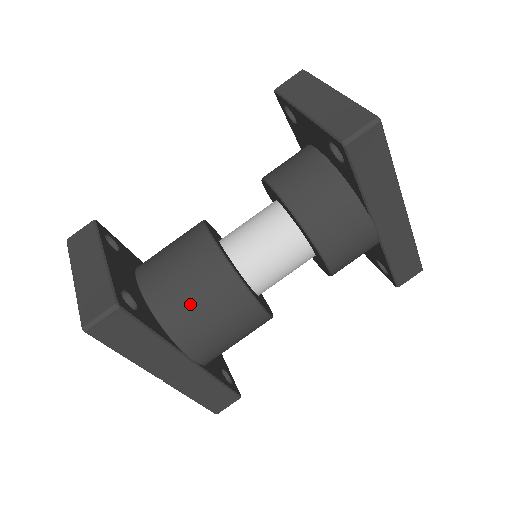
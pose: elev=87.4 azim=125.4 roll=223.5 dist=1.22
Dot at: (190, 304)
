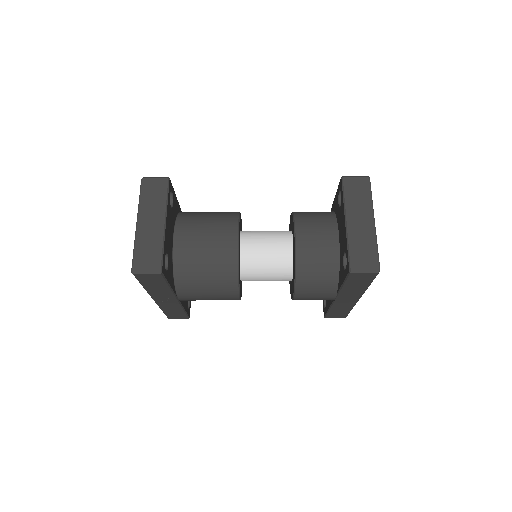
Dot at: (199, 275)
